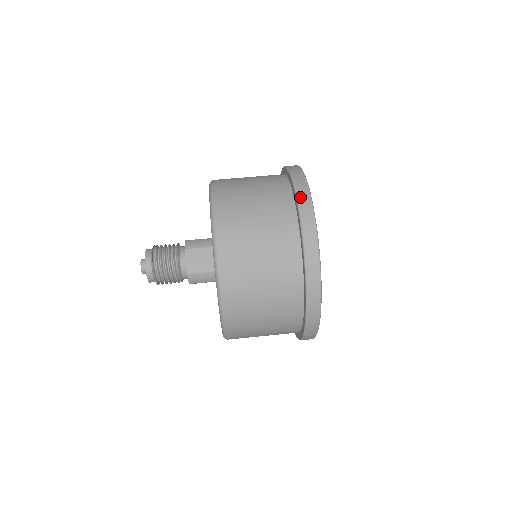
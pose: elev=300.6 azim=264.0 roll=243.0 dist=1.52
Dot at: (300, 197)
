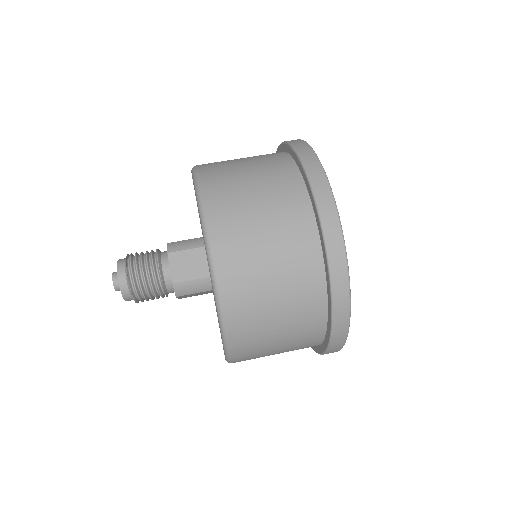
Dot at: (309, 167)
